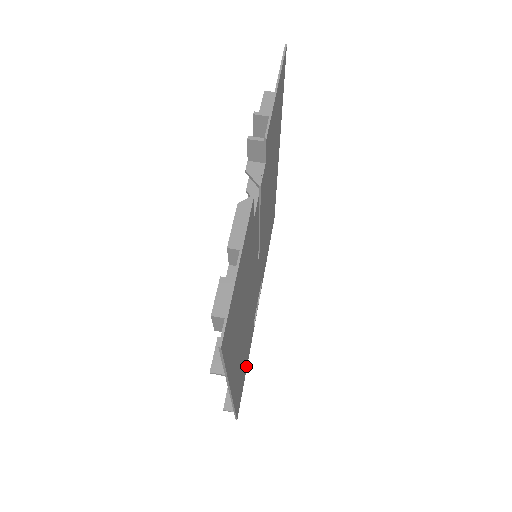
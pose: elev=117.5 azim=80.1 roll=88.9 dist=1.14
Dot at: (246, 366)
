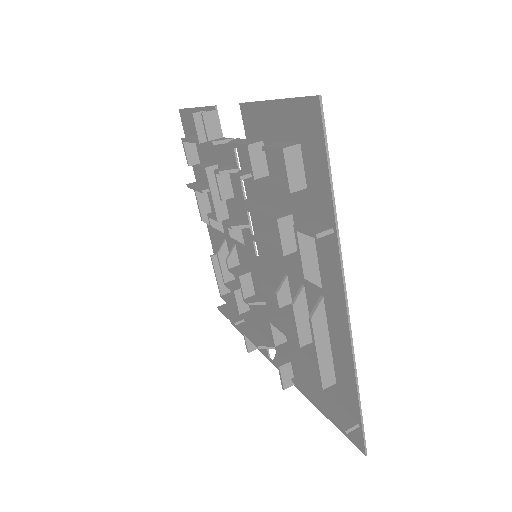
Dot at: occluded
